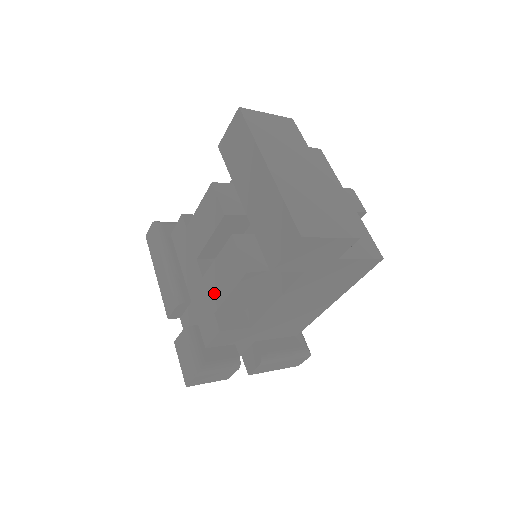
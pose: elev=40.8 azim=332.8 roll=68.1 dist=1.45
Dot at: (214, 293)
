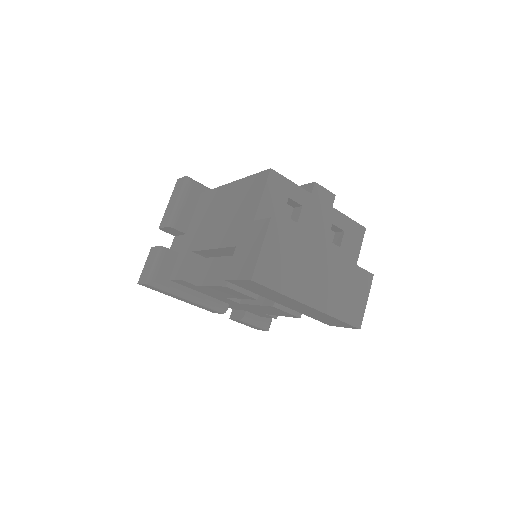
Dot at: (261, 311)
